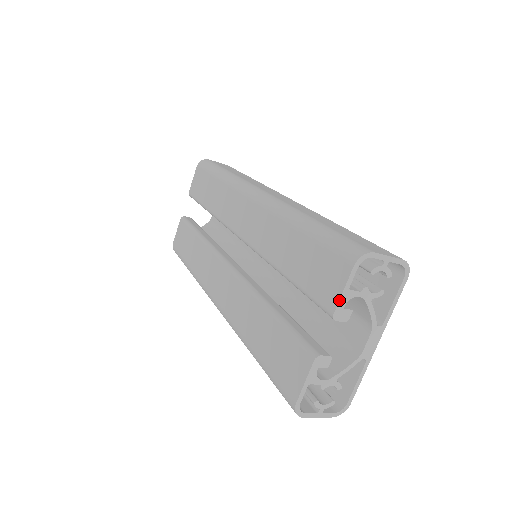
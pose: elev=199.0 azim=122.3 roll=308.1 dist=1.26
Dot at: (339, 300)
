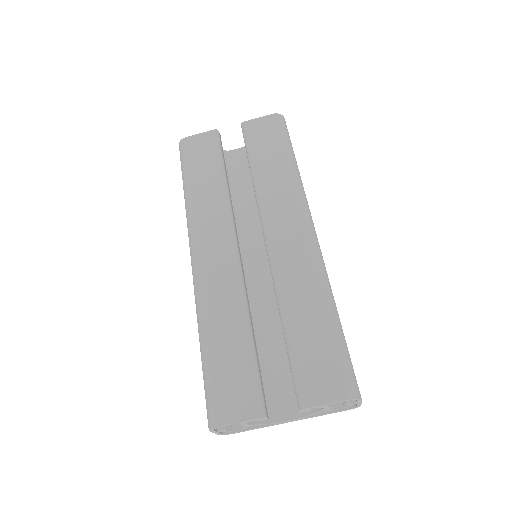
Dot at: (317, 406)
